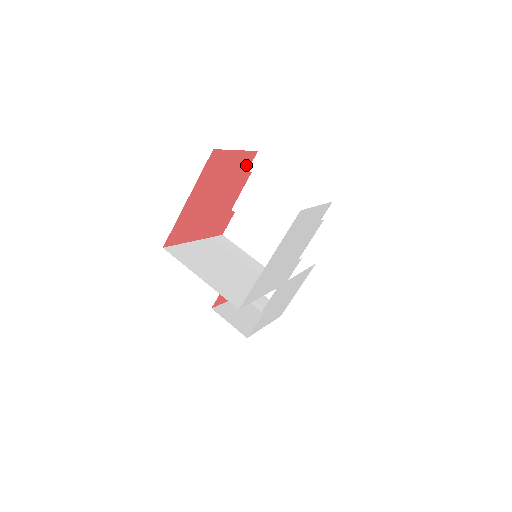
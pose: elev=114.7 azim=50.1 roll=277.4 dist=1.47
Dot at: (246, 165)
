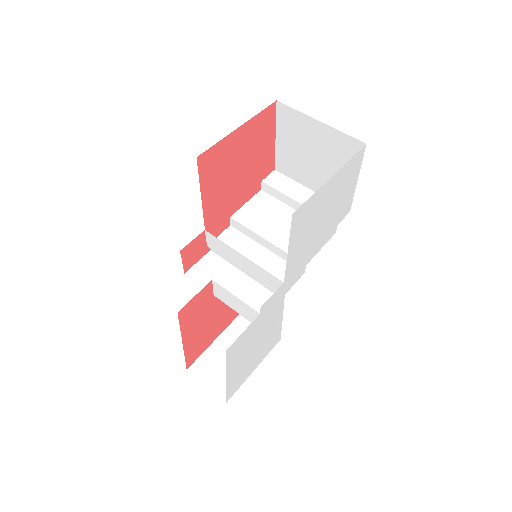
Dot at: (264, 172)
